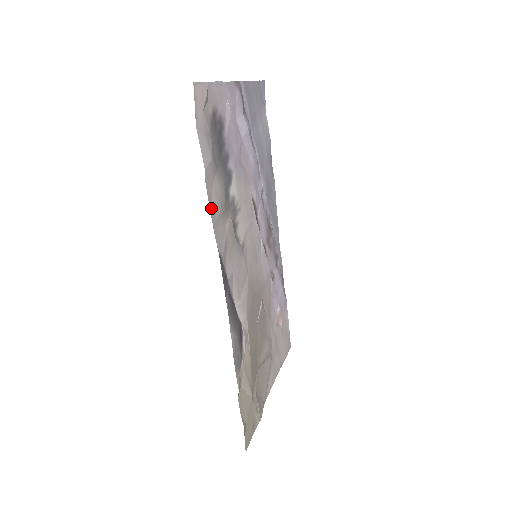
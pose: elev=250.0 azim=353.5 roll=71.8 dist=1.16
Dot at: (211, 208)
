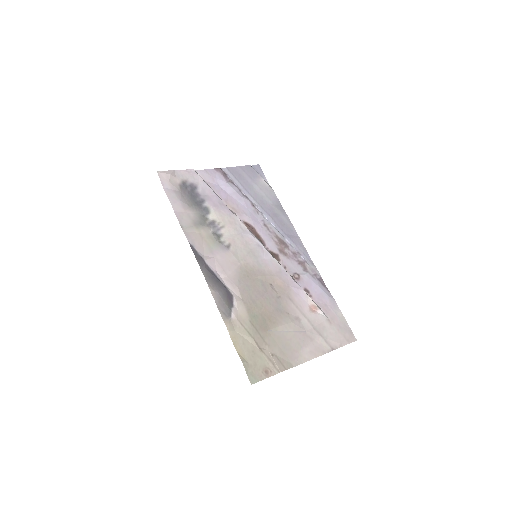
Dot at: (182, 223)
